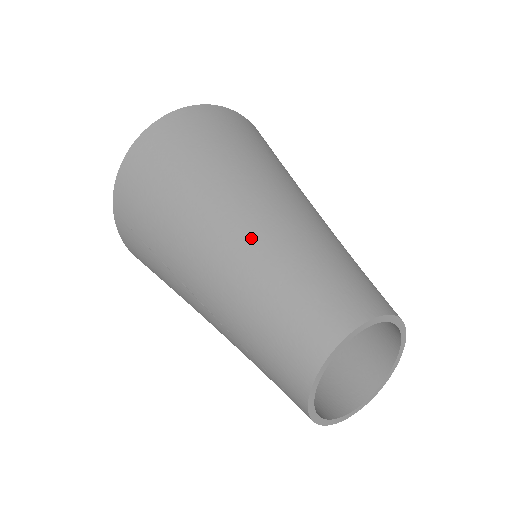
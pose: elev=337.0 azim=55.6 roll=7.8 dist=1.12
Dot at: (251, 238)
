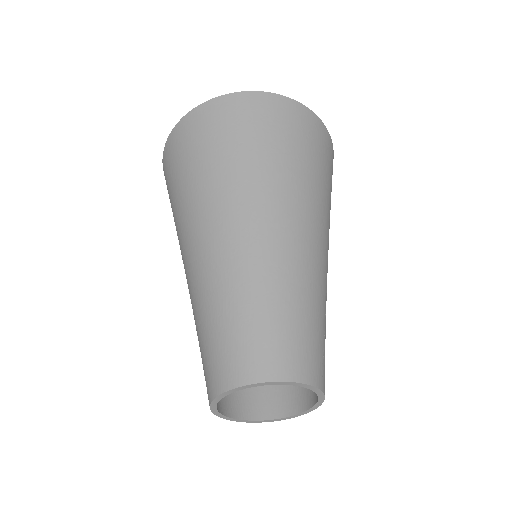
Dot at: (218, 263)
